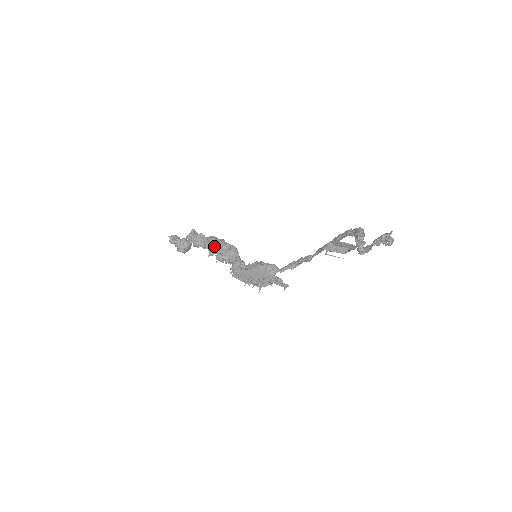
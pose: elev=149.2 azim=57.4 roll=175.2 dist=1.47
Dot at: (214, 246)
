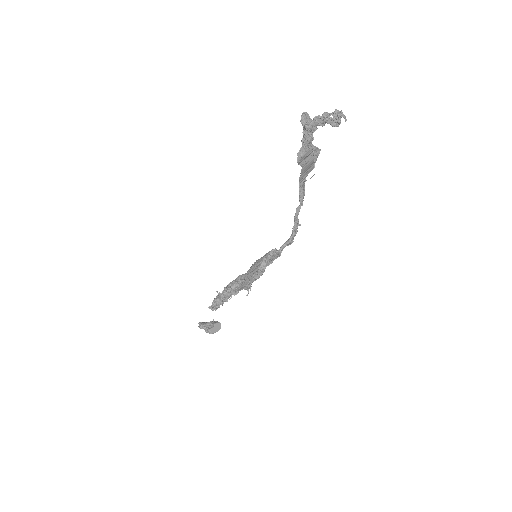
Dot at: (227, 287)
